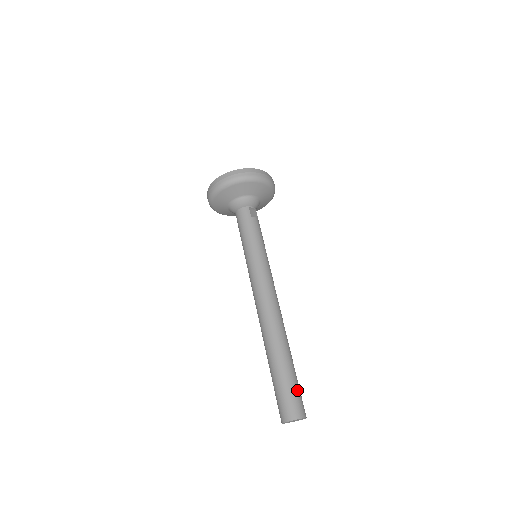
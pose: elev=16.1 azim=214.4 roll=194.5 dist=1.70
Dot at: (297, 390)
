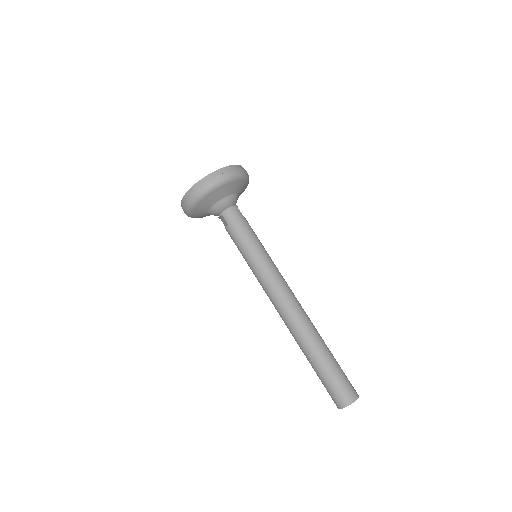
Dot at: (344, 373)
